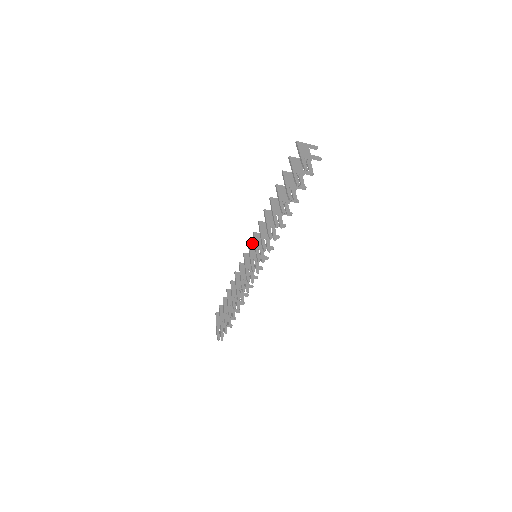
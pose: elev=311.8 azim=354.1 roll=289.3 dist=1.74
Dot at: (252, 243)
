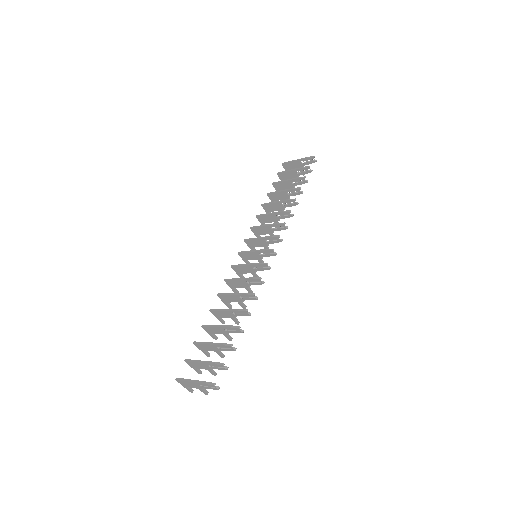
Dot at: (240, 254)
